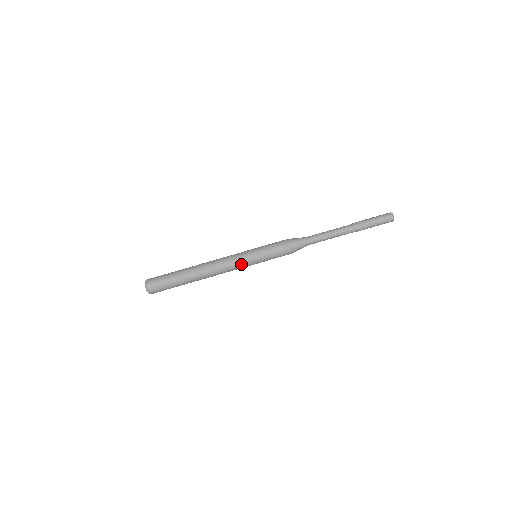
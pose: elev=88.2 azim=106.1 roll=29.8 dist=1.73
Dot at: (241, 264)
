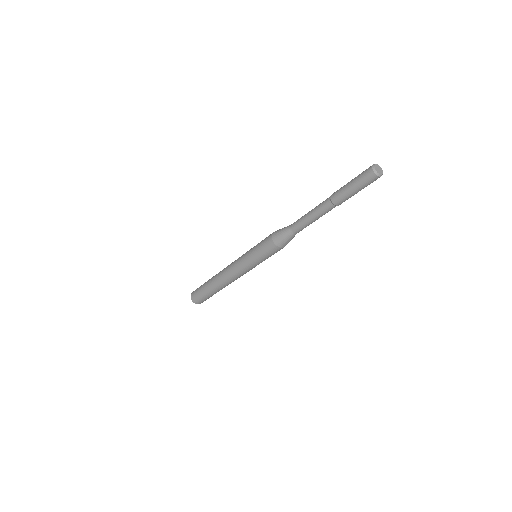
Dot at: (245, 270)
